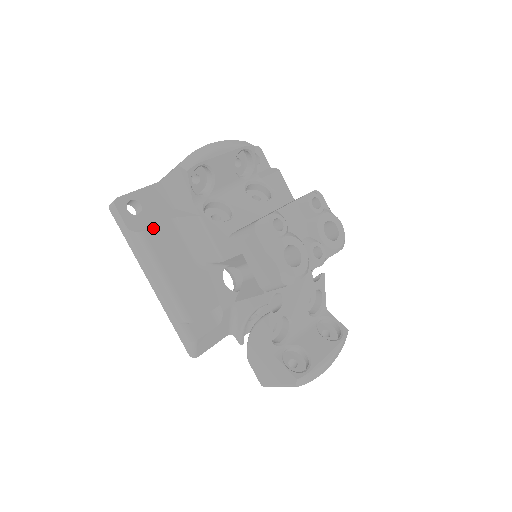
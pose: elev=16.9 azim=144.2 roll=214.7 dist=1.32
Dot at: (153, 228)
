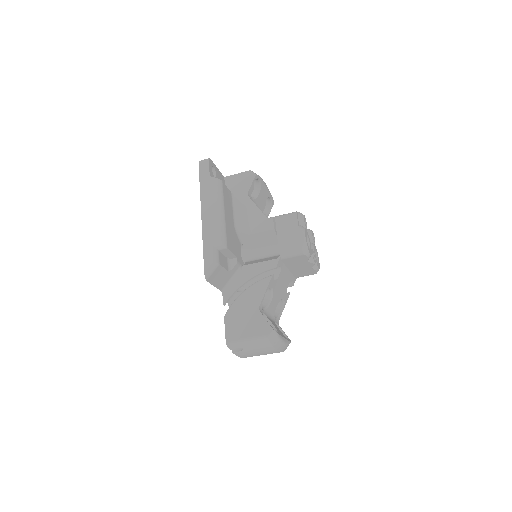
Dot at: (225, 185)
